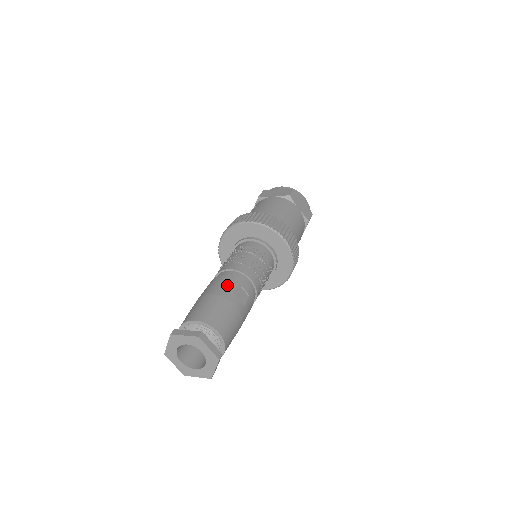
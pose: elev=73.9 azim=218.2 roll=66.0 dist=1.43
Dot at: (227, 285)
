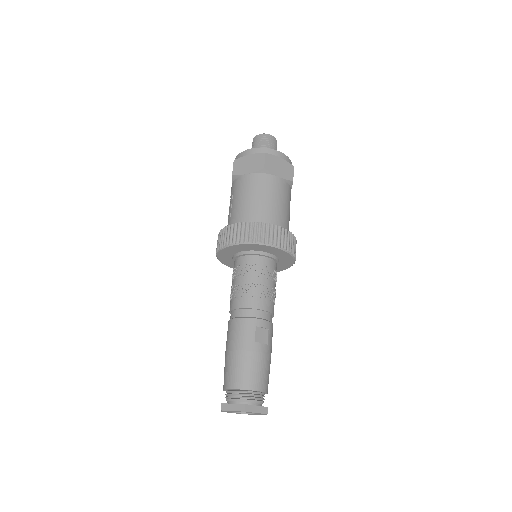
Dot at: (246, 334)
